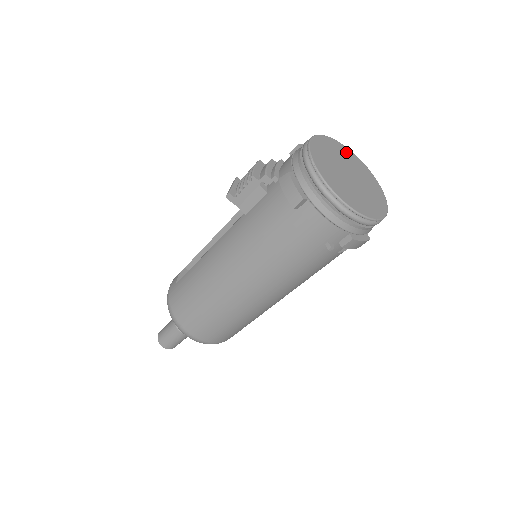
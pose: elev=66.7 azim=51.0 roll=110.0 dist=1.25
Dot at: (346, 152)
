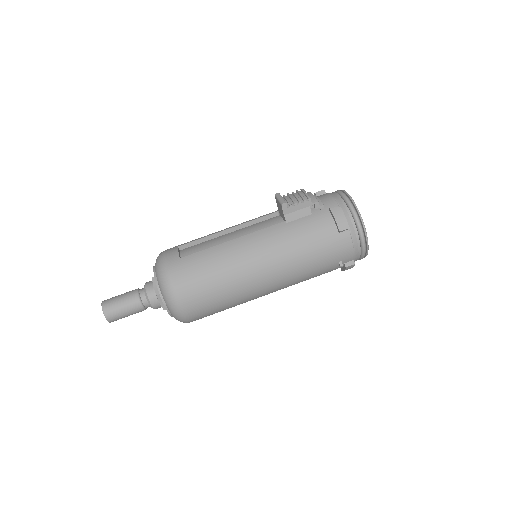
Dot at: occluded
